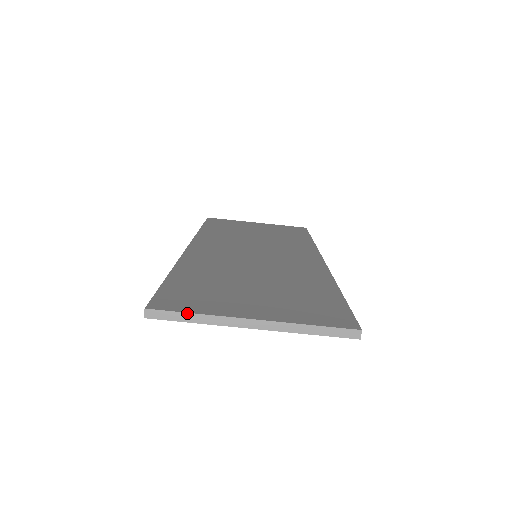
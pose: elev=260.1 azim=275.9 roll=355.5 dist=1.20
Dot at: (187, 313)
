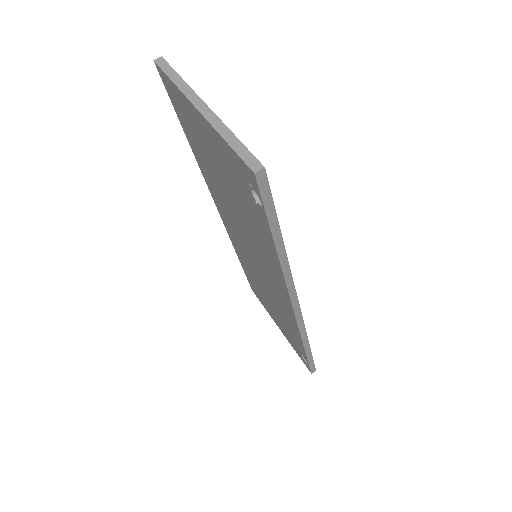
Dot at: (177, 74)
